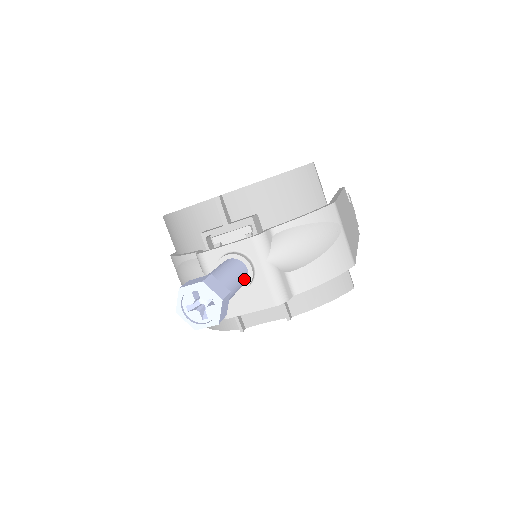
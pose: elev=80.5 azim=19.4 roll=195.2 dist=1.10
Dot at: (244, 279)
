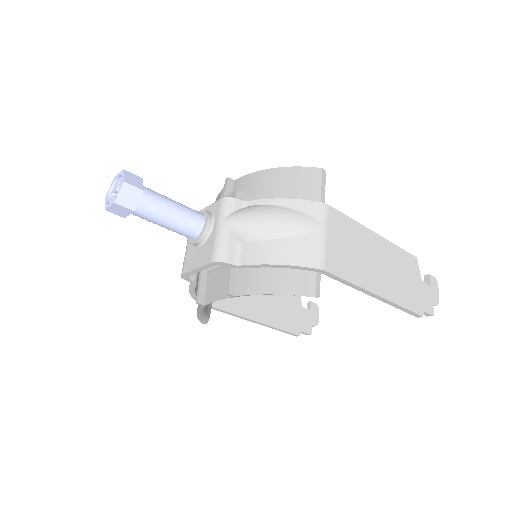
Dot at: (192, 223)
